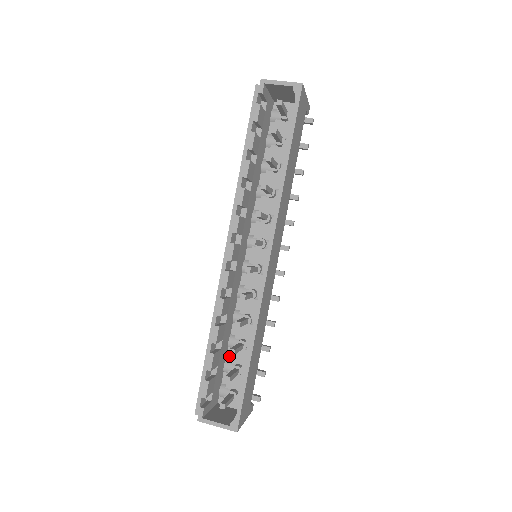
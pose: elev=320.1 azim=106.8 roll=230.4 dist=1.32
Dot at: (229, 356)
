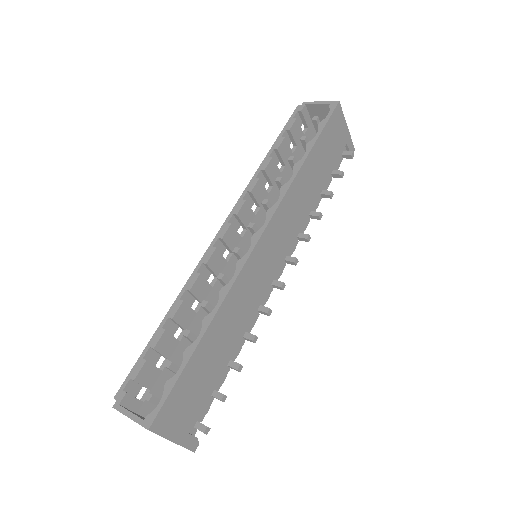
Dot at: occluded
